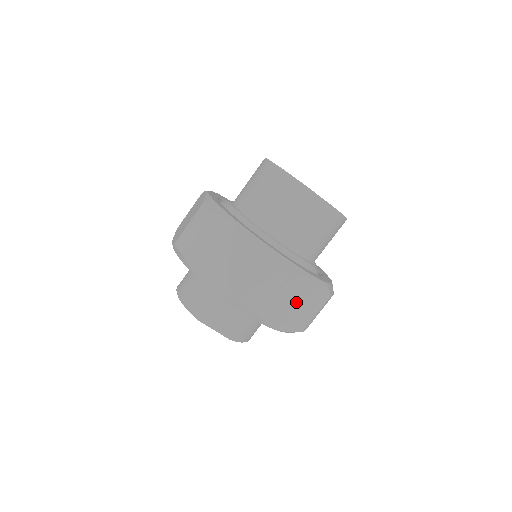
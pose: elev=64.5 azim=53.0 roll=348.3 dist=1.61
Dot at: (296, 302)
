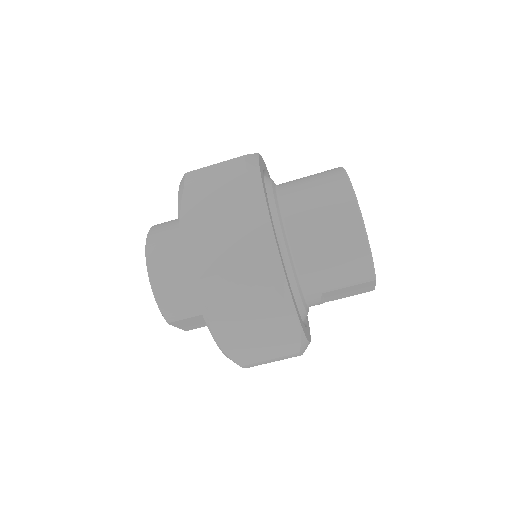
Dot at: occluded
